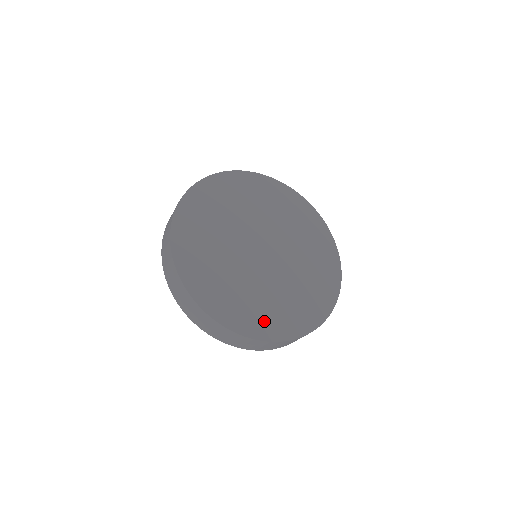
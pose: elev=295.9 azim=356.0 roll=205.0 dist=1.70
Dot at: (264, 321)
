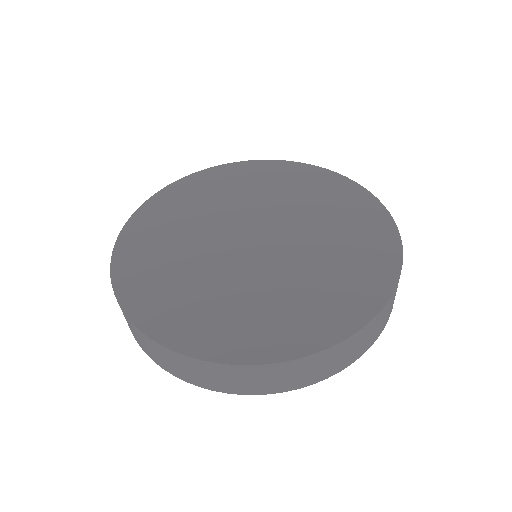
Dot at: (156, 299)
